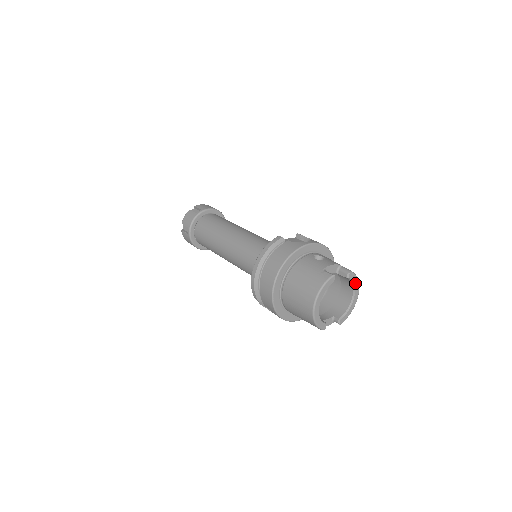
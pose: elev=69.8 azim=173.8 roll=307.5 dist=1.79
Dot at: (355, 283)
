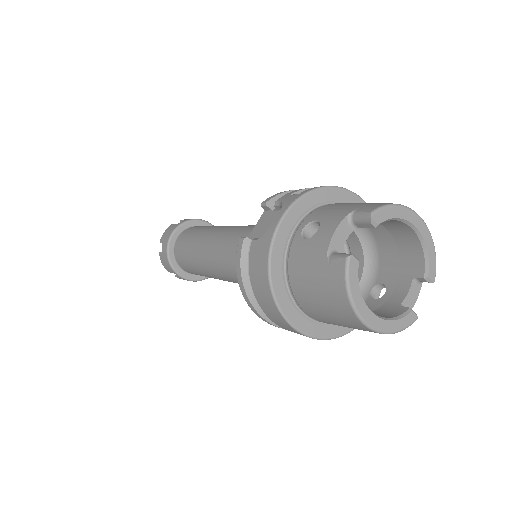
Dot at: (397, 215)
